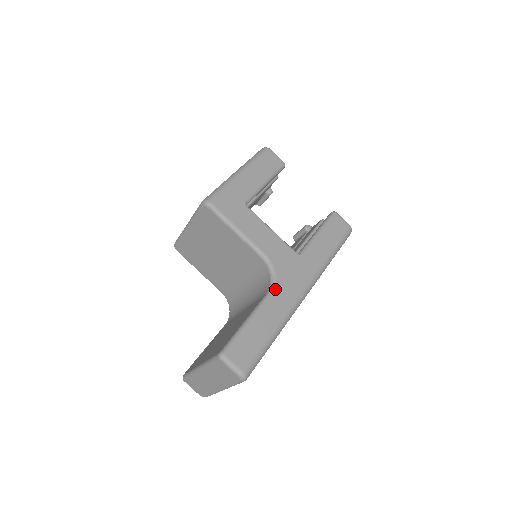
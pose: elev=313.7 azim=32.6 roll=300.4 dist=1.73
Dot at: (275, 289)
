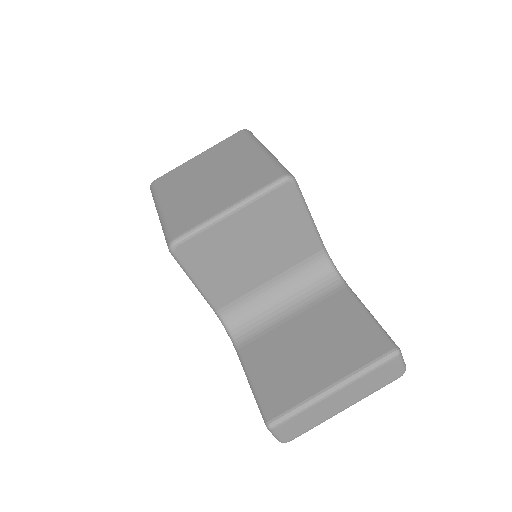
Dot at: (345, 281)
